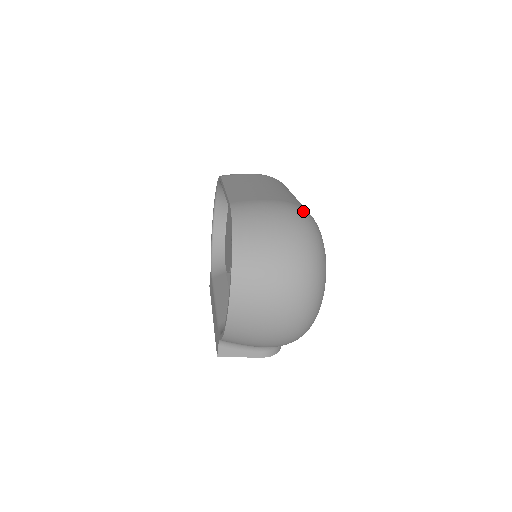
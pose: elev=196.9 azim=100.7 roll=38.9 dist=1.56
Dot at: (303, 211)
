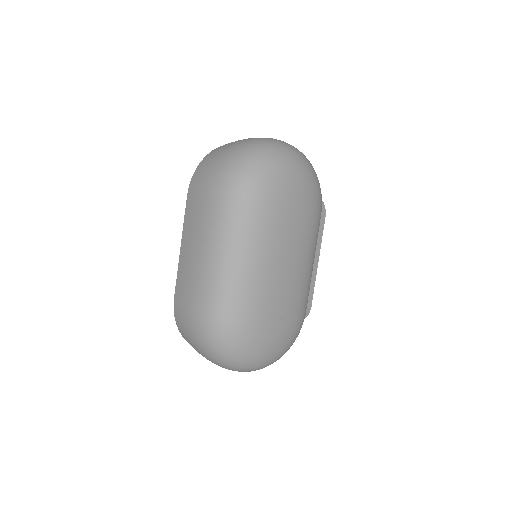
Dot at: (211, 326)
